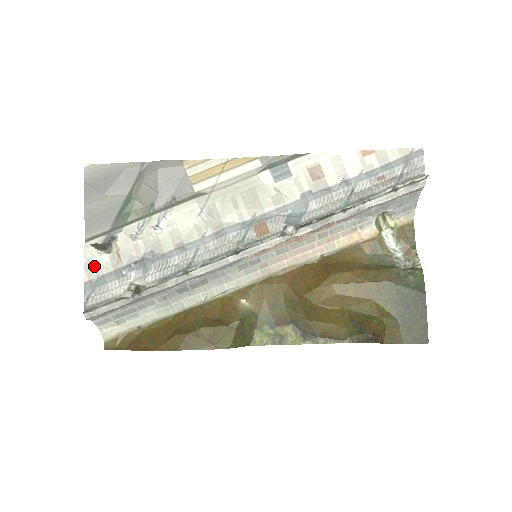
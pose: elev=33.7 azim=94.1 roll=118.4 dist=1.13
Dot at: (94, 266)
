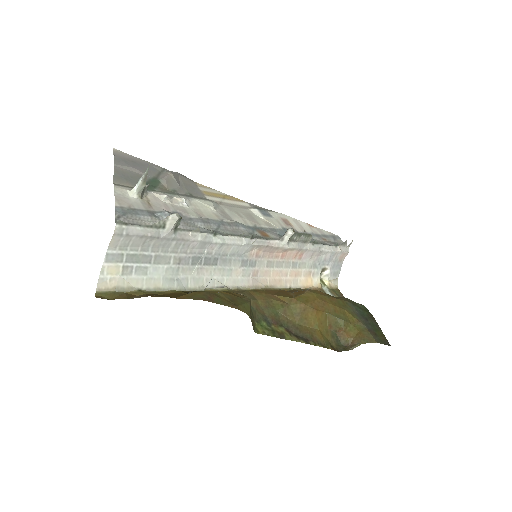
Dot at: (125, 200)
